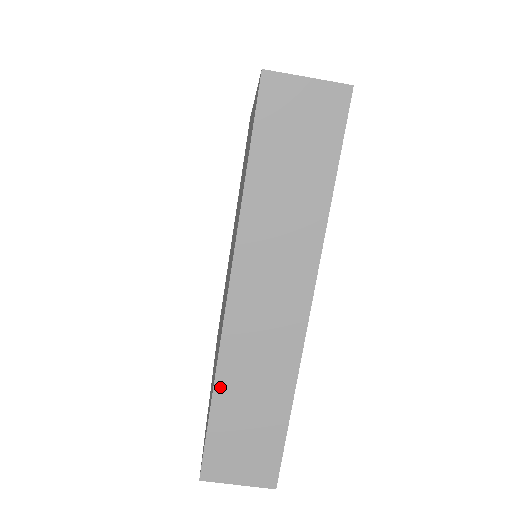
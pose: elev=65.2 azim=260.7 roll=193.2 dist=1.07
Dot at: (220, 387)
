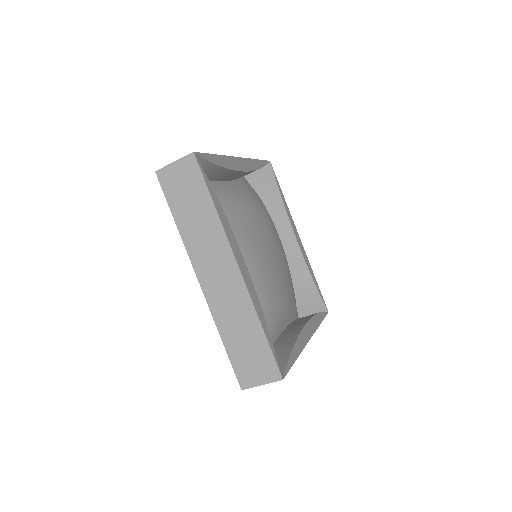
Dot at: (222, 332)
